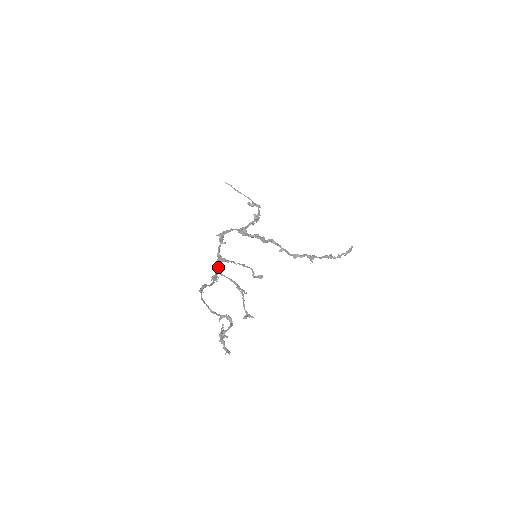
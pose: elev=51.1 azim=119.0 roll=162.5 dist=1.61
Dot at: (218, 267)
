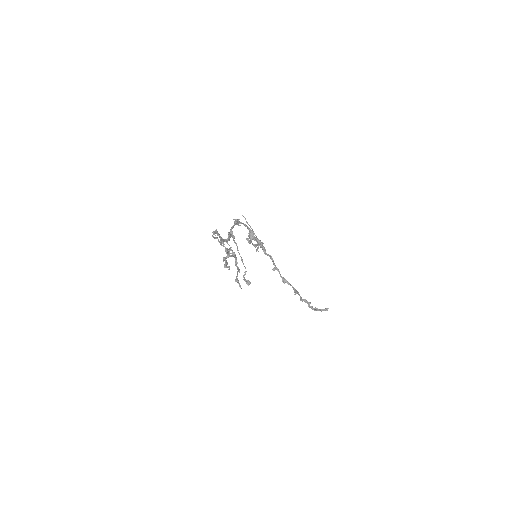
Dot at: (227, 238)
